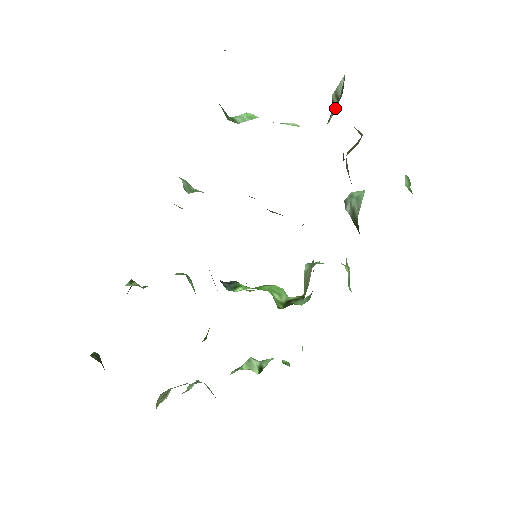
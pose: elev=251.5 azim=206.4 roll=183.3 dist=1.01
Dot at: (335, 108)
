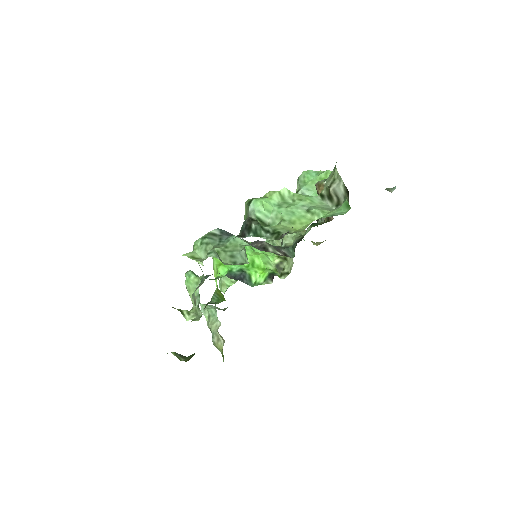
Dot at: (335, 202)
